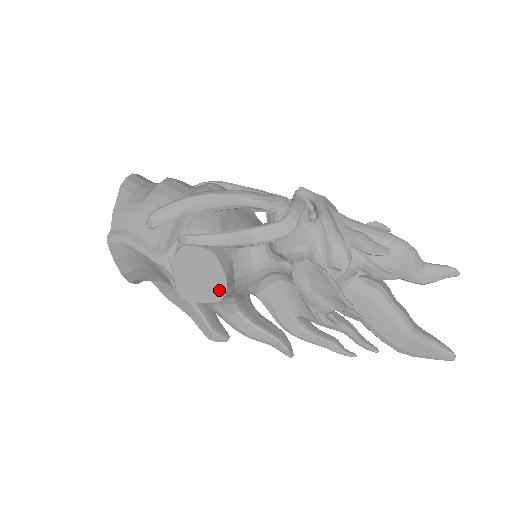
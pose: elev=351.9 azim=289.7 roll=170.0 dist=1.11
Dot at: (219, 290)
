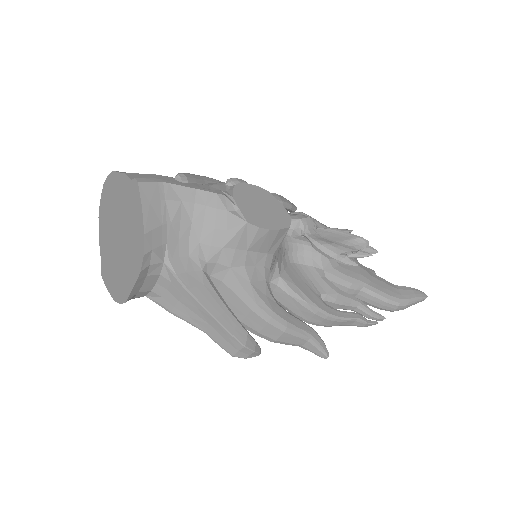
Dot at: (284, 218)
